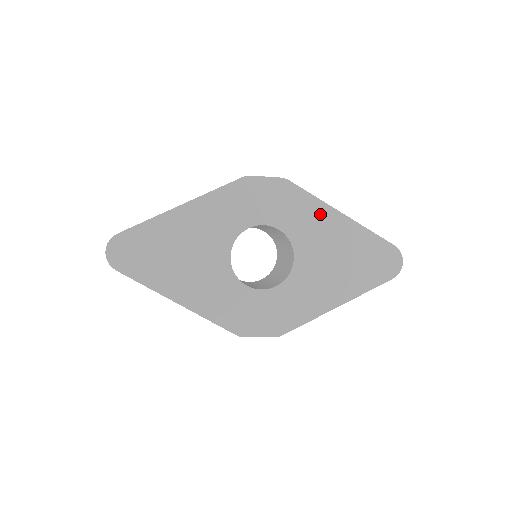
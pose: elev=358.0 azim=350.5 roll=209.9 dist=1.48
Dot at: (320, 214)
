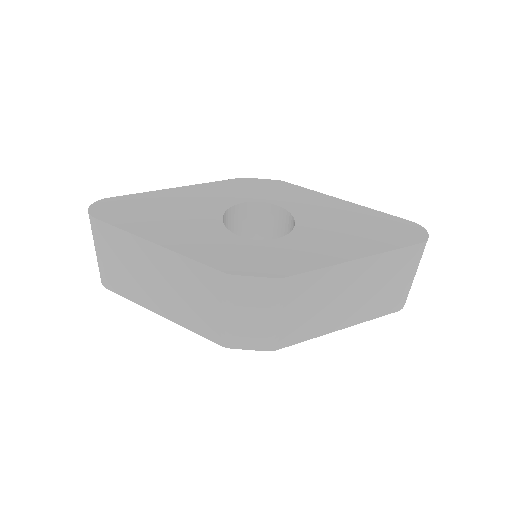
Dot at: (320, 199)
